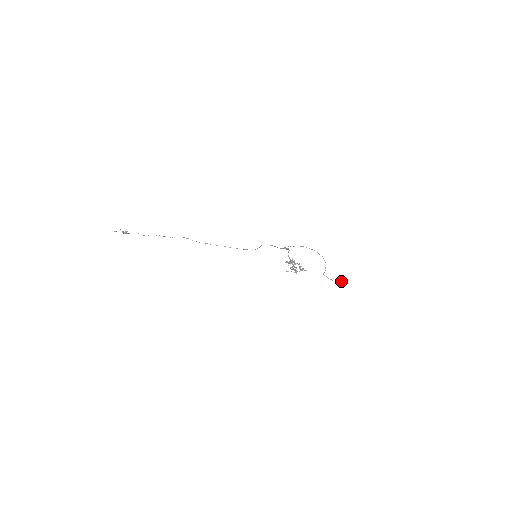
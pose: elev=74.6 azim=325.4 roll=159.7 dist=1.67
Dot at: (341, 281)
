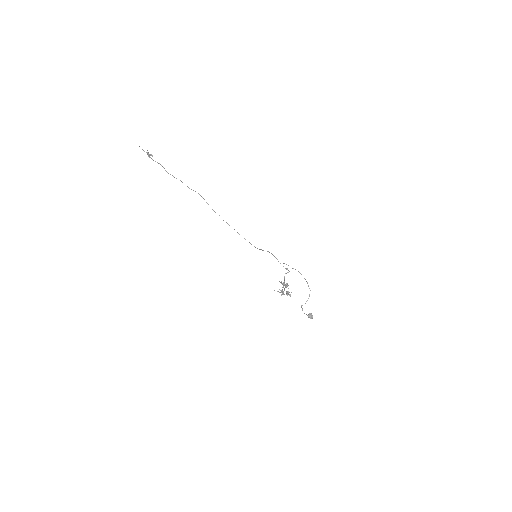
Dot at: (311, 318)
